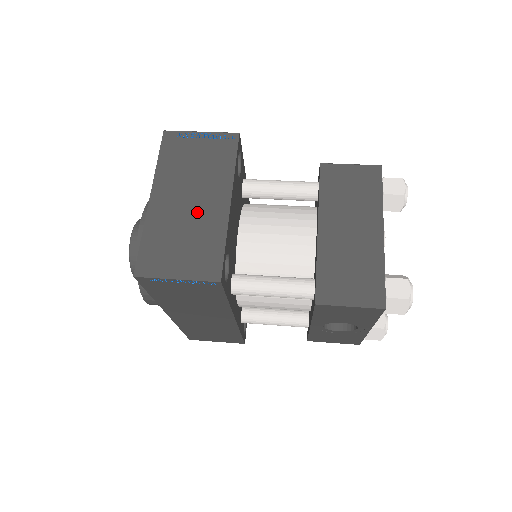
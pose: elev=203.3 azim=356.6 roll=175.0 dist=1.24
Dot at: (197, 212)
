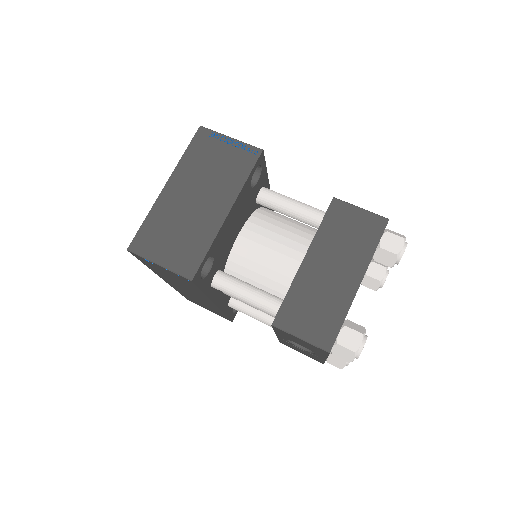
Dot at: (197, 212)
